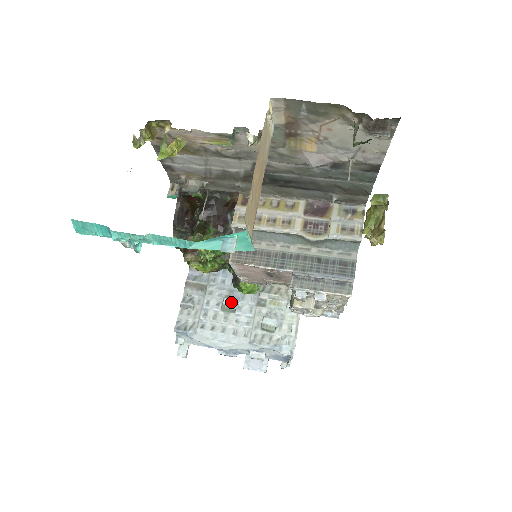
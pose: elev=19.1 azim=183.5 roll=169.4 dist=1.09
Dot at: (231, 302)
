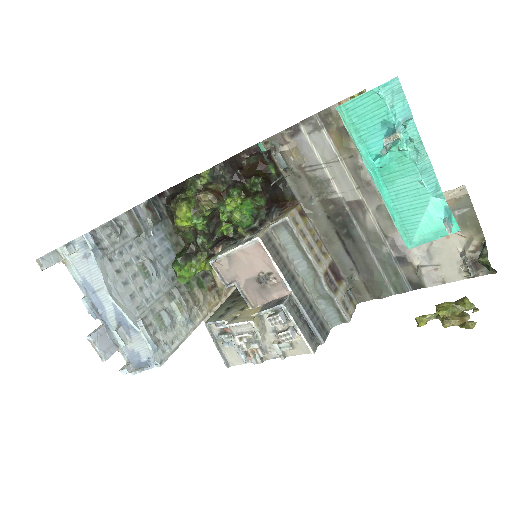
Dot at: (151, 268)
